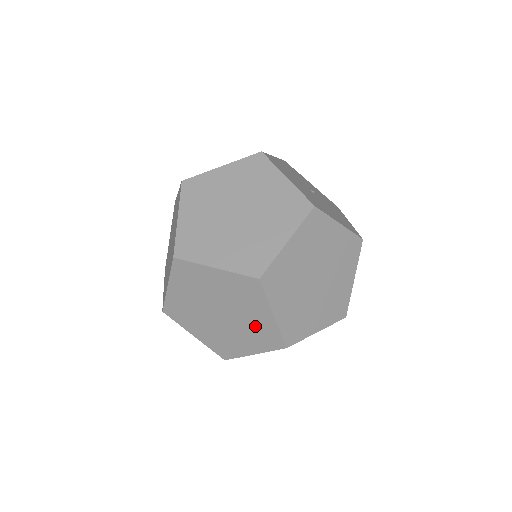
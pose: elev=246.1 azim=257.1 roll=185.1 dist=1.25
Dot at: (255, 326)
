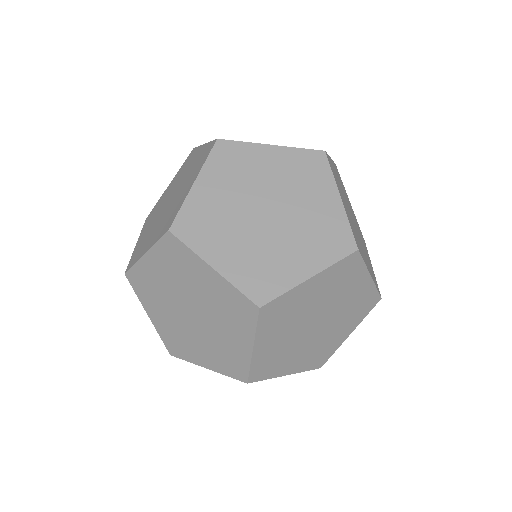
Dot at: (352, 304)
